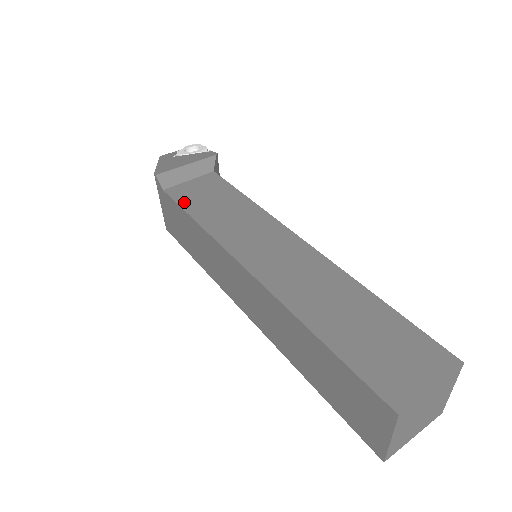
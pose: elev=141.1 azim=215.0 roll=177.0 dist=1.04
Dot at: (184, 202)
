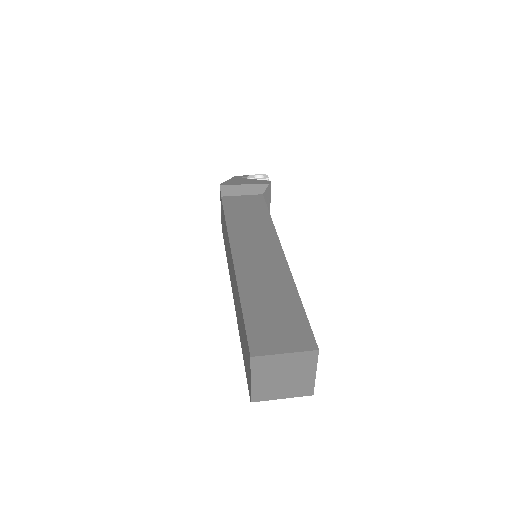
Dot at: (228, 207)
